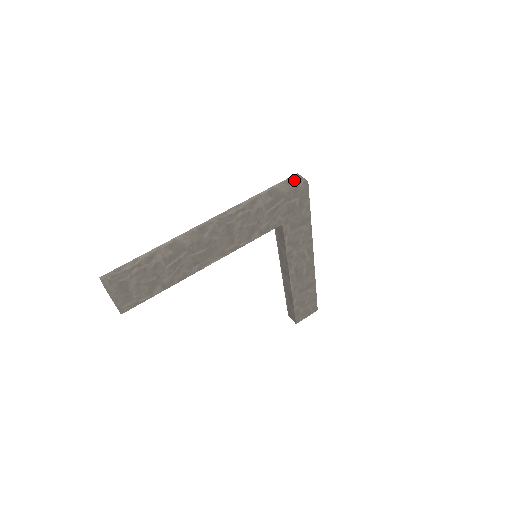
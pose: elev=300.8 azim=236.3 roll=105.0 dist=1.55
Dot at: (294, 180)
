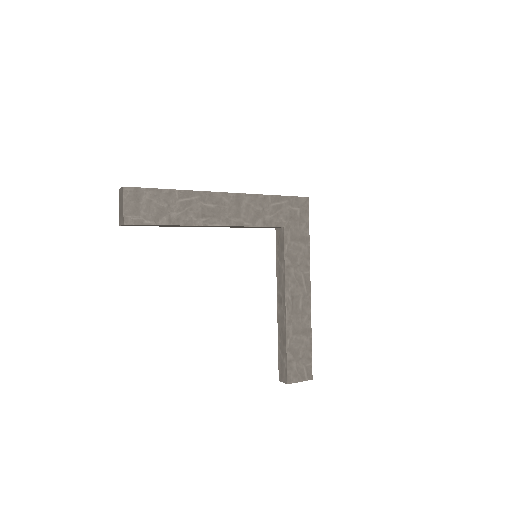
Dot at: occluded
